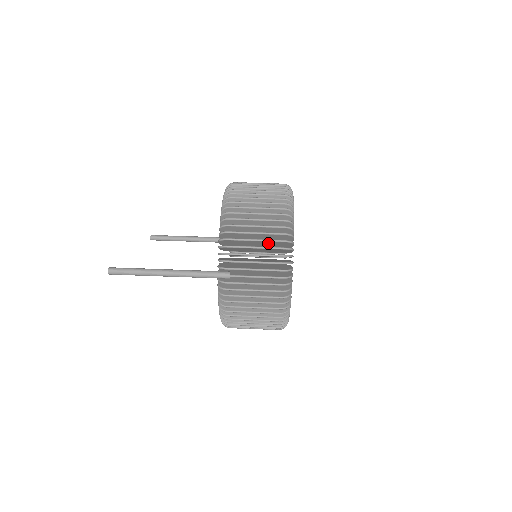
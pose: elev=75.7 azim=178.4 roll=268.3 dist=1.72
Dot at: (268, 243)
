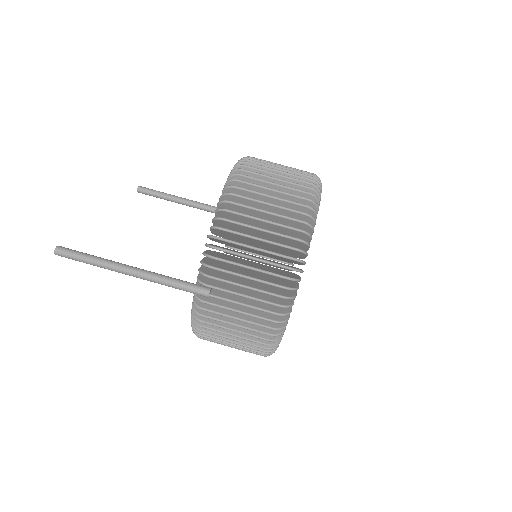
Dot at: occluded
